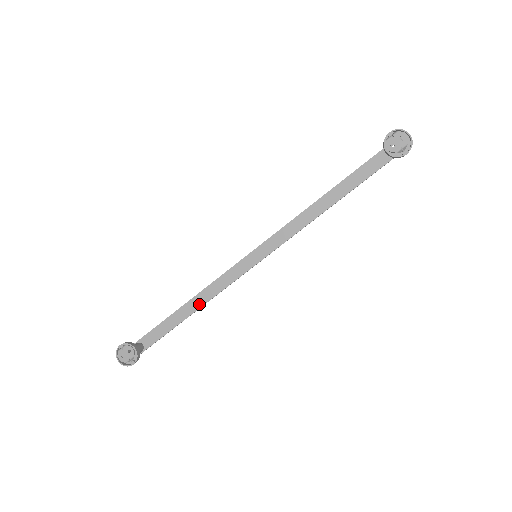
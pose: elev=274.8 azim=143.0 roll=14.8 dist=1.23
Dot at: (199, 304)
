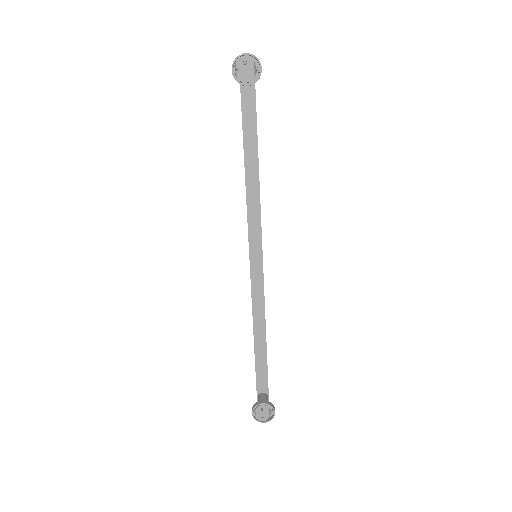
Dot at: (262, 327)
